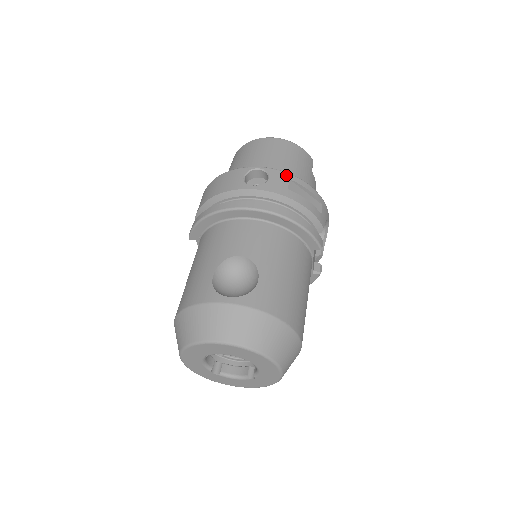
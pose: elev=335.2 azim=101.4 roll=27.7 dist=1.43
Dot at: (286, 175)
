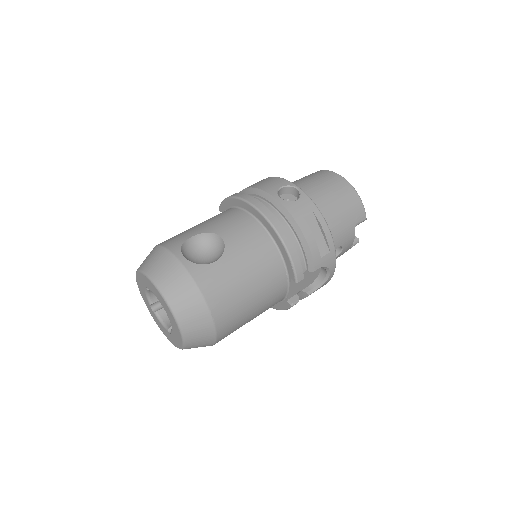
Dot at: (313, 207)
